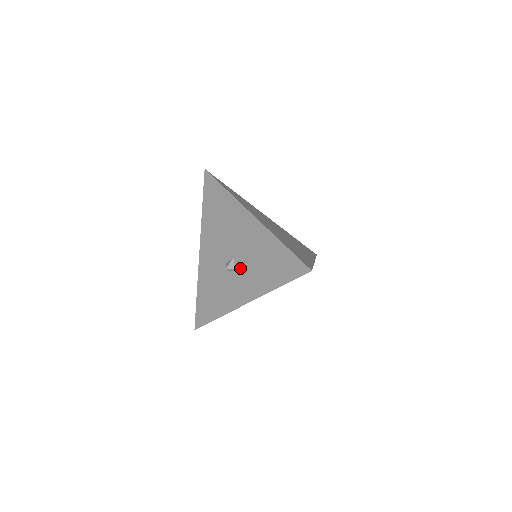
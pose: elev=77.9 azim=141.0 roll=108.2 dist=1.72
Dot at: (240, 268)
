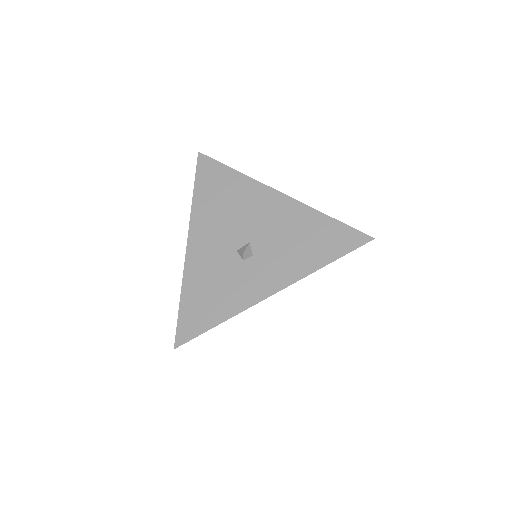
Dot at: (262, 253)
